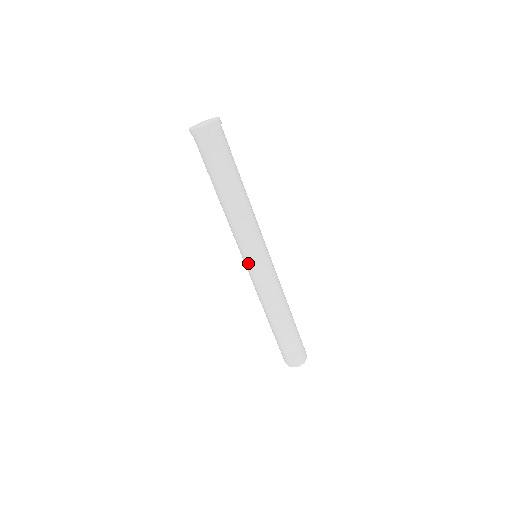
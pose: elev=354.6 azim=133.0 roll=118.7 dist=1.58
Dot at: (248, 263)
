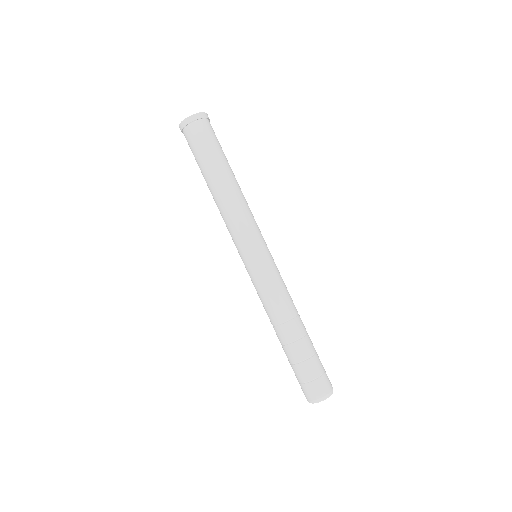
Dot at: (248, 259)
